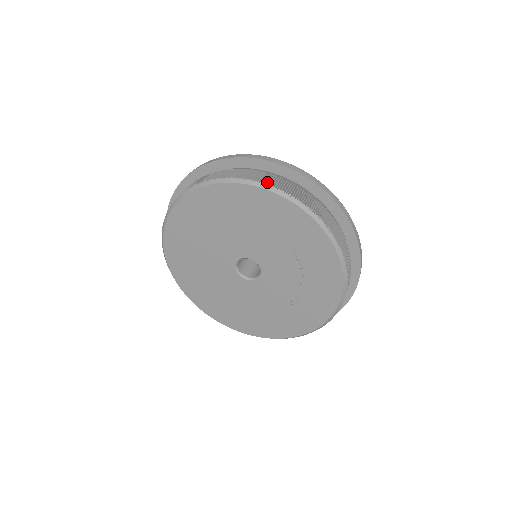
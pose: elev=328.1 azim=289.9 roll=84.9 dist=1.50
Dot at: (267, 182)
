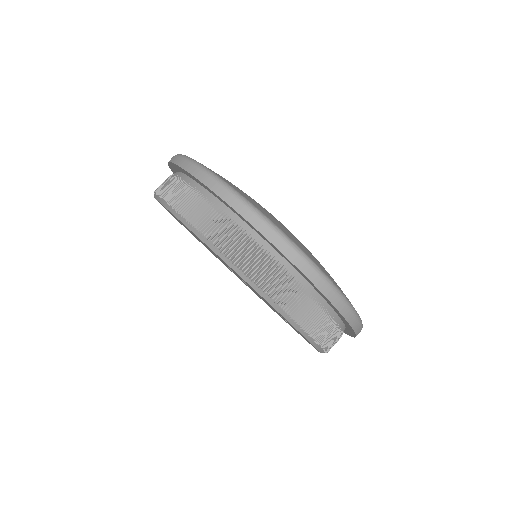
Dot at: (222, 244)
